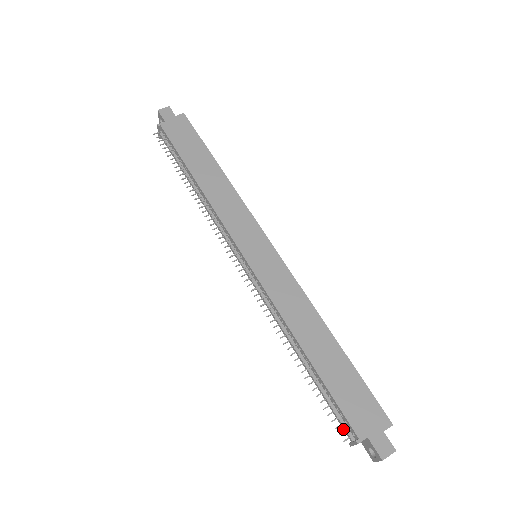
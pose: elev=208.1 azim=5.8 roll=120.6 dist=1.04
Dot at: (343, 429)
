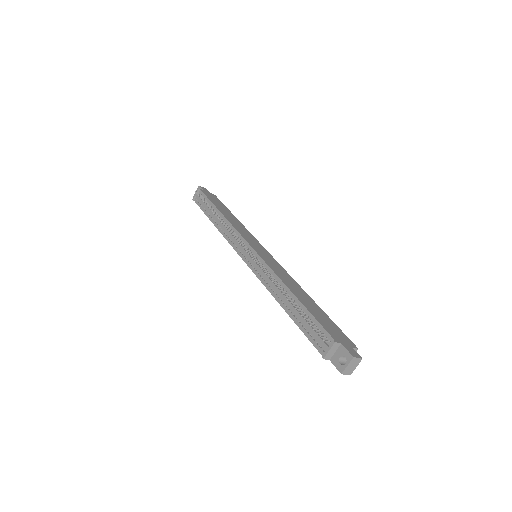
Dot at: (319, 342)
